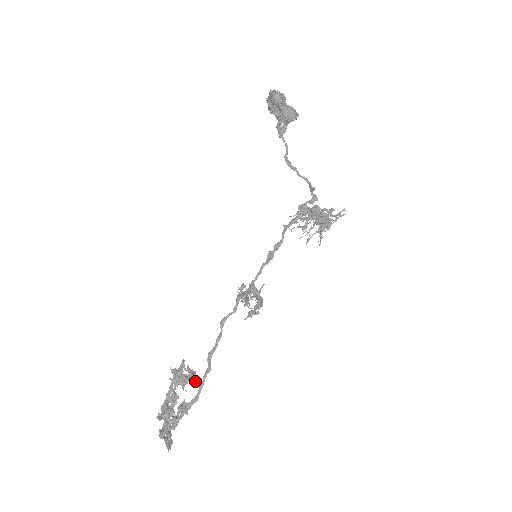
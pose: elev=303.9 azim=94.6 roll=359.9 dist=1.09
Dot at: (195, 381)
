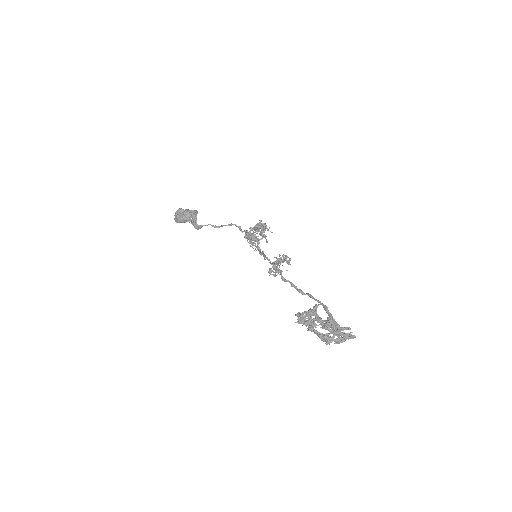
Dot at: (314, 308)
